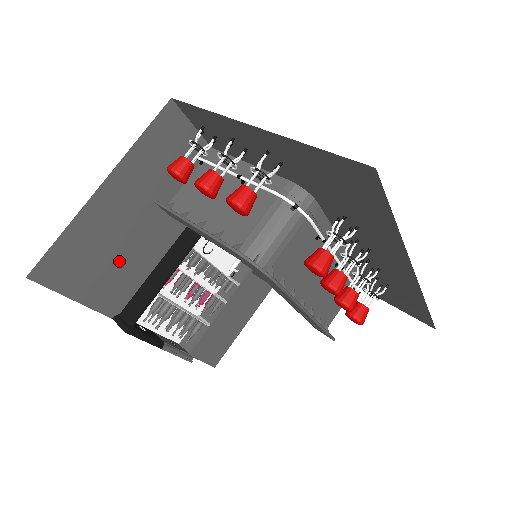
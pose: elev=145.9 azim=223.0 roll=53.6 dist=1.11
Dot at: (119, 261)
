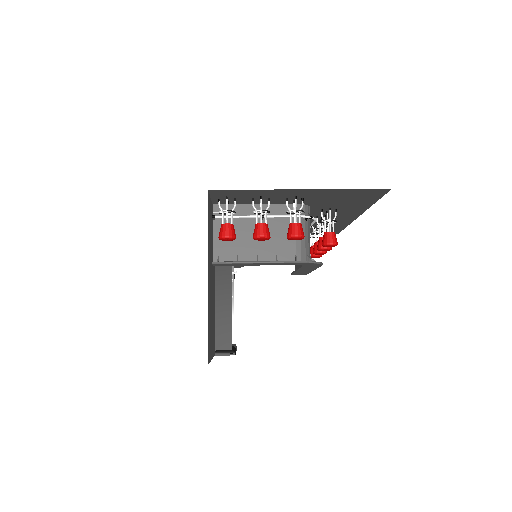
Dot at: (212, 316)
